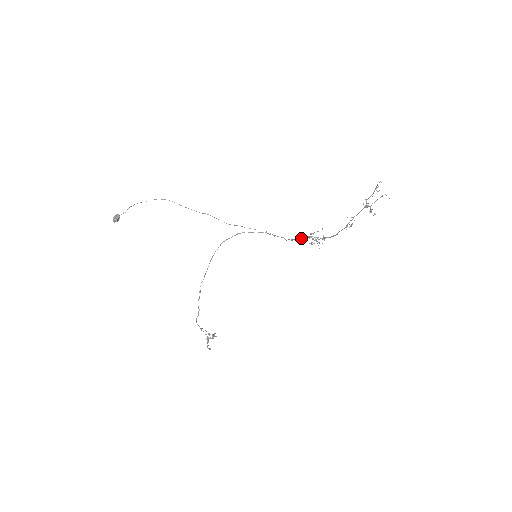
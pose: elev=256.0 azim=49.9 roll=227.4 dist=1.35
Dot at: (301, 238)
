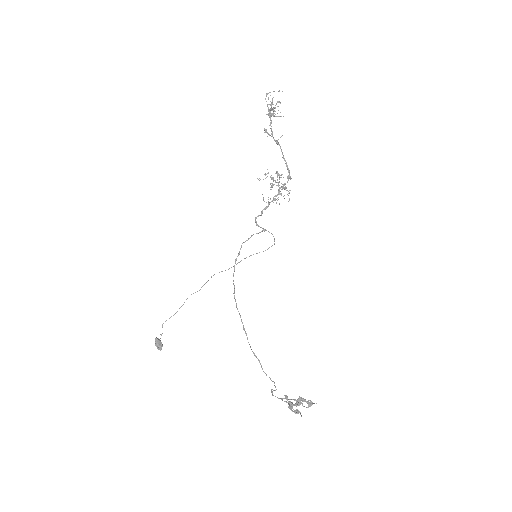
Dot at: (272, 200)
